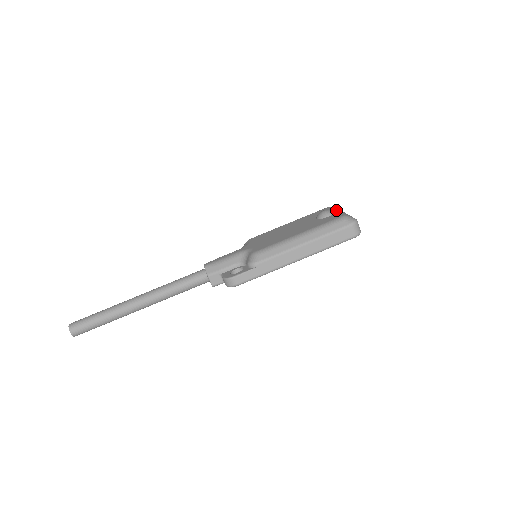
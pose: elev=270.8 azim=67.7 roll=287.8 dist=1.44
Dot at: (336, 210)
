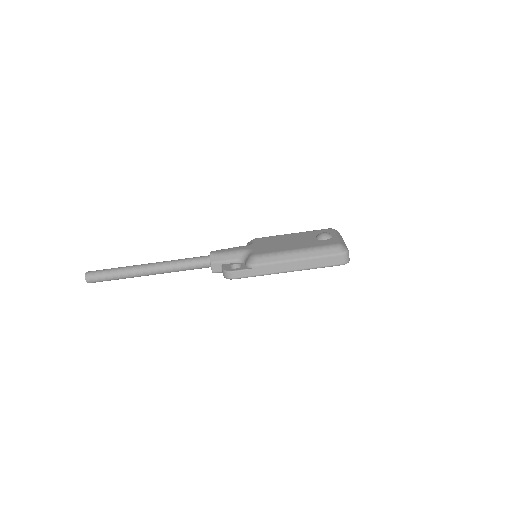
Dot at: (335, 235)
